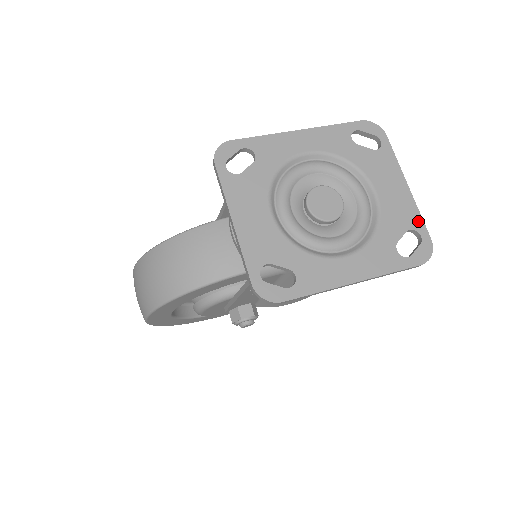
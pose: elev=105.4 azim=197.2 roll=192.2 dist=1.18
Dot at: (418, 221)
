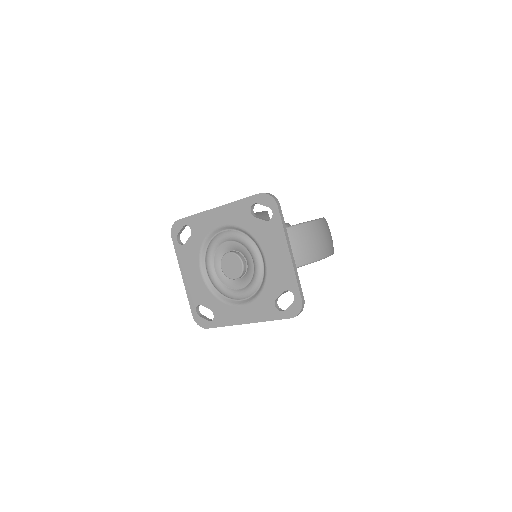
Dot at: (293, 284)
